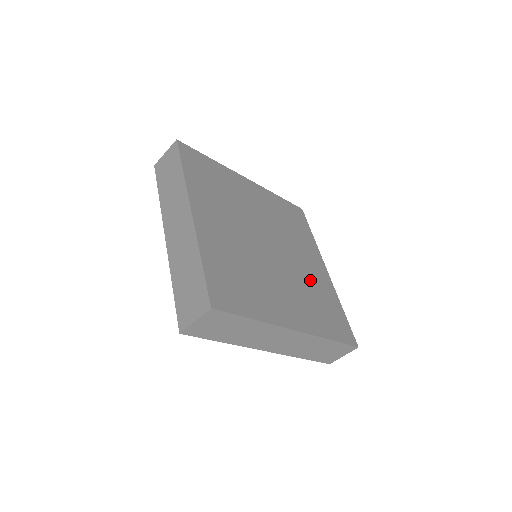
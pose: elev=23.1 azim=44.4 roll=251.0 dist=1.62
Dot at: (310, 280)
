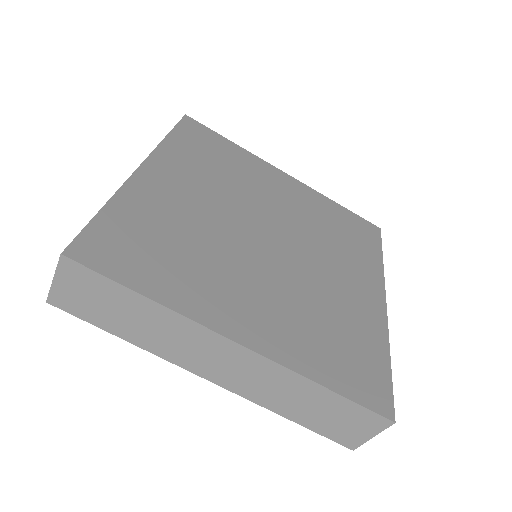
Dot at: (332, 299)
